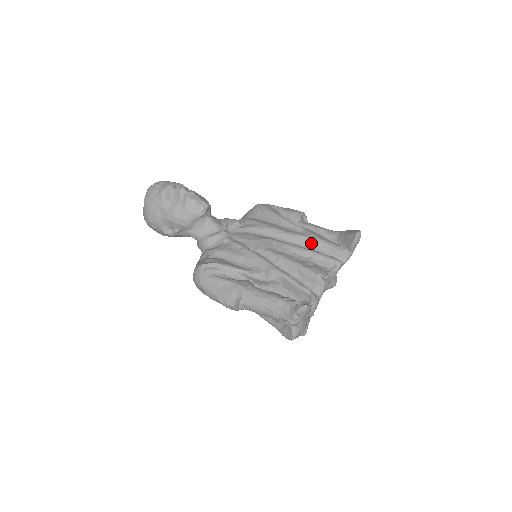
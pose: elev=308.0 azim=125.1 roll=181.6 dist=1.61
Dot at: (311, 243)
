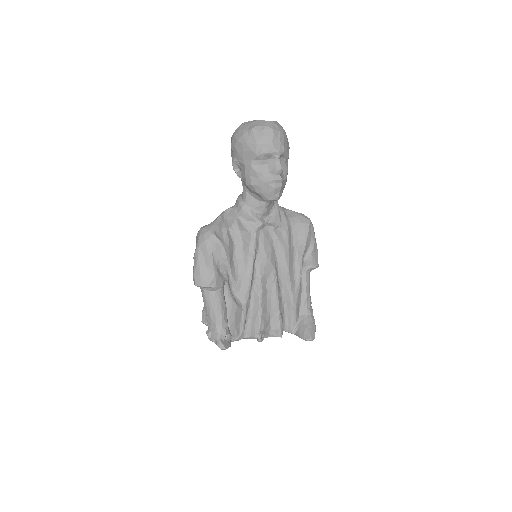
Dot at: (289, 300)
